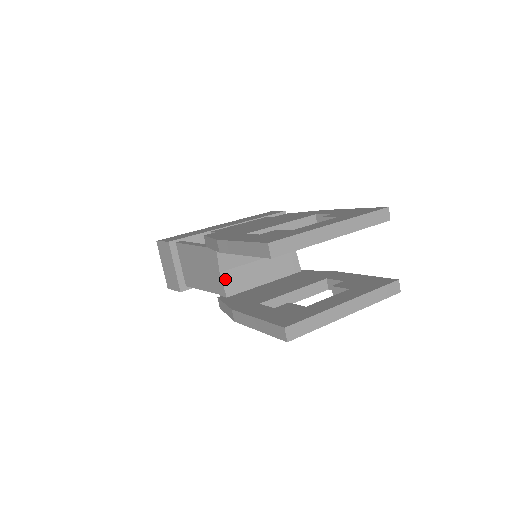
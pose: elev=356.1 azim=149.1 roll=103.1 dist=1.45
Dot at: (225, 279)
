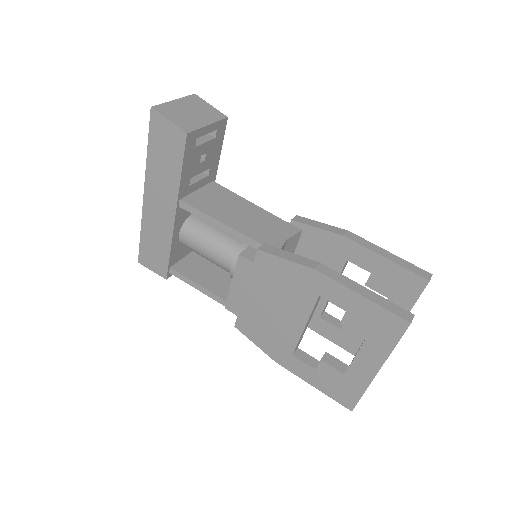
Dot at: occluded
